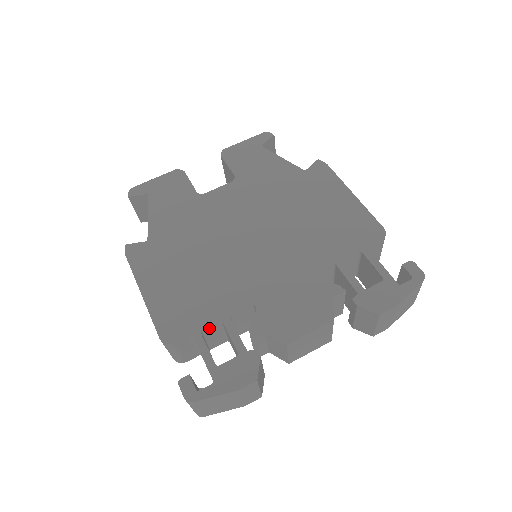
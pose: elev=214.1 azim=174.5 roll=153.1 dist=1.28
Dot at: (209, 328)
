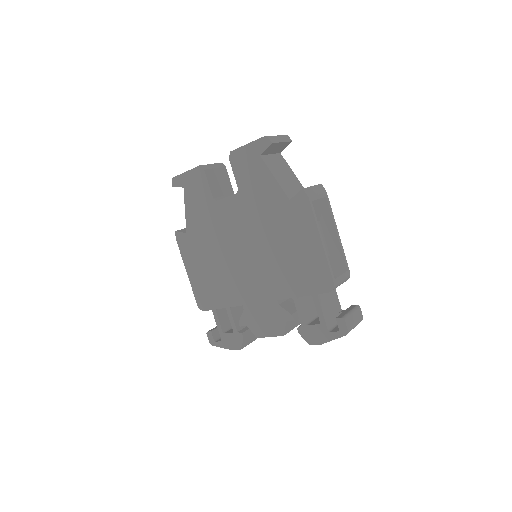
Dot at: (221, 308)
